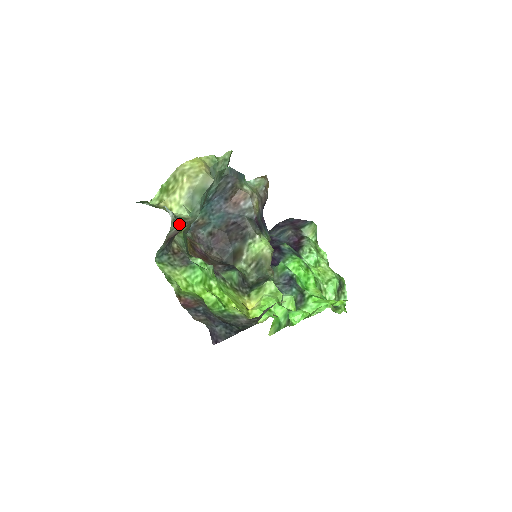
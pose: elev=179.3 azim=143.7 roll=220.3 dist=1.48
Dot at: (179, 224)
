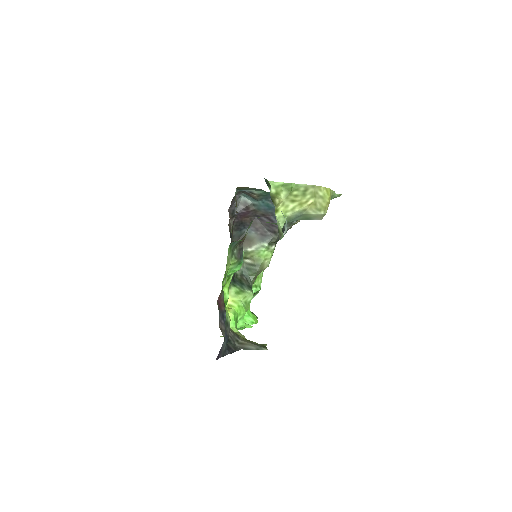
Dot at: (278, 240)
